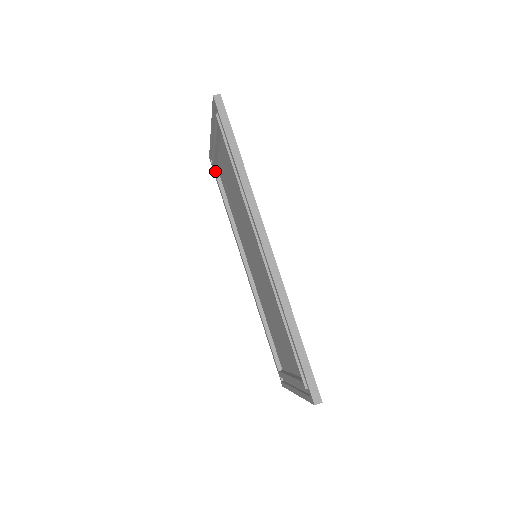
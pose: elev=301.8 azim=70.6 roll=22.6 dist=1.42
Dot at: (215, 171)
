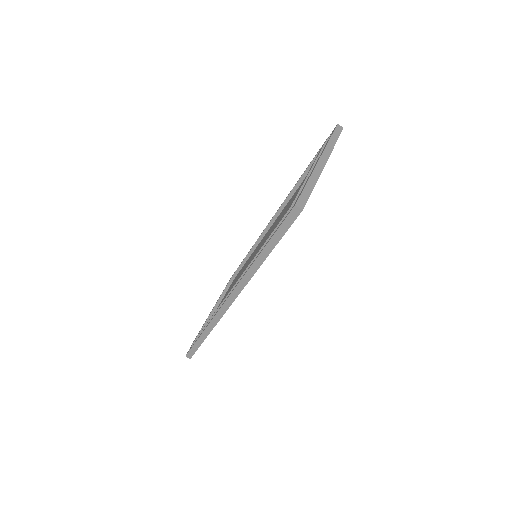
Dot at: occluded
